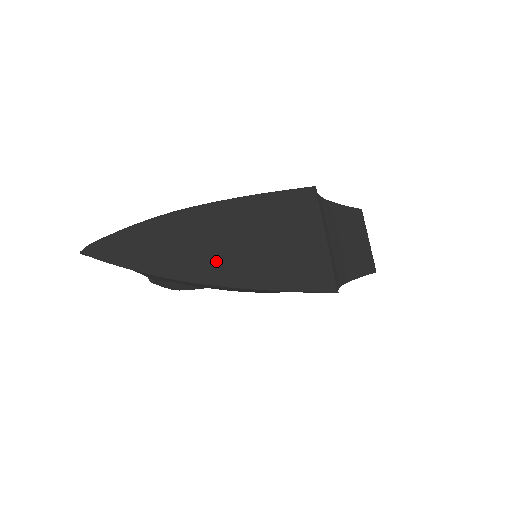
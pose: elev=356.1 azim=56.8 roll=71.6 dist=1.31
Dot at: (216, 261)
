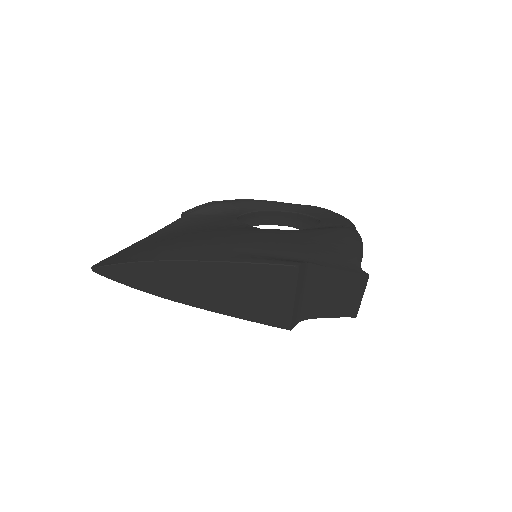
Dot at: (185, 293)
